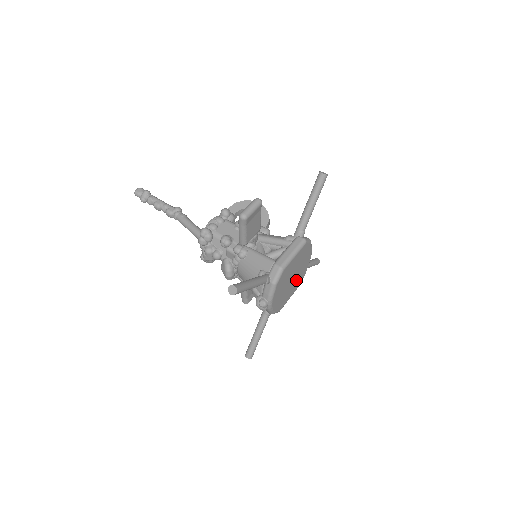
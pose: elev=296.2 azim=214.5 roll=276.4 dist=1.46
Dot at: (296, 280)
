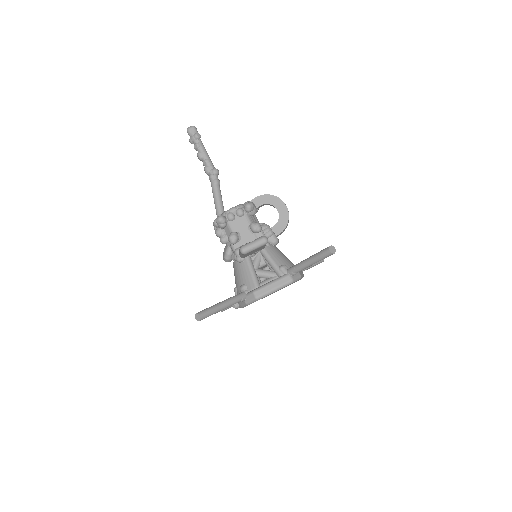
Dot at: occluded
